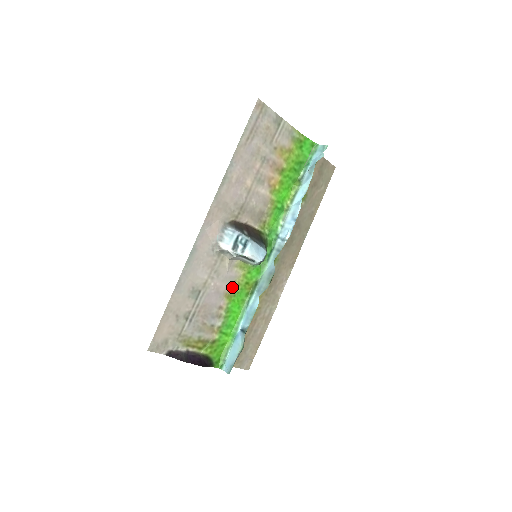
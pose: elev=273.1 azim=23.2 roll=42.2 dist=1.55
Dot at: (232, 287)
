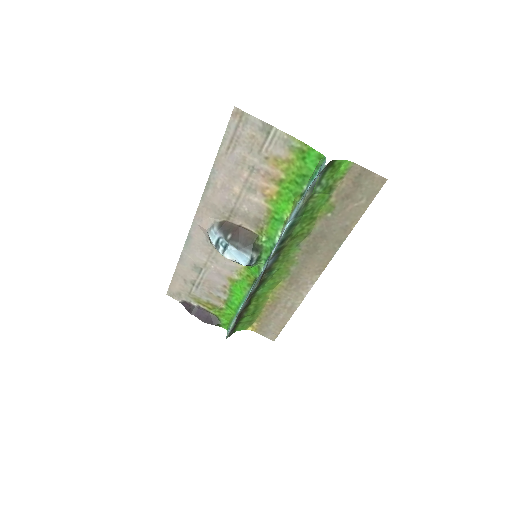
Dot at: (234, 274)
